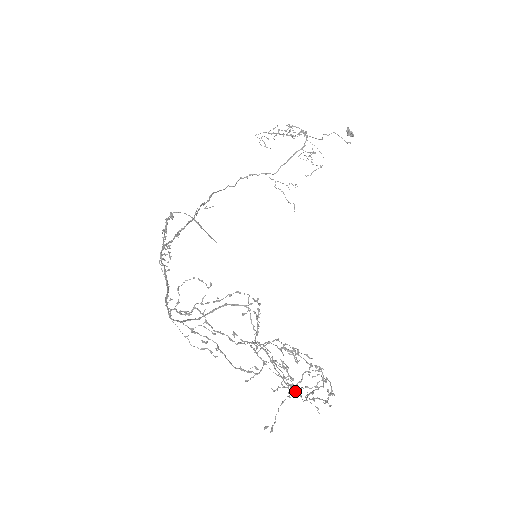
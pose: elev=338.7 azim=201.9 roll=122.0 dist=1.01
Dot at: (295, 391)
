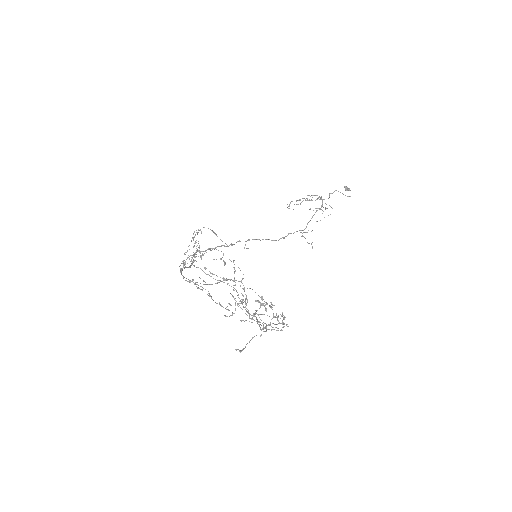
Dot at: (248, 312)
